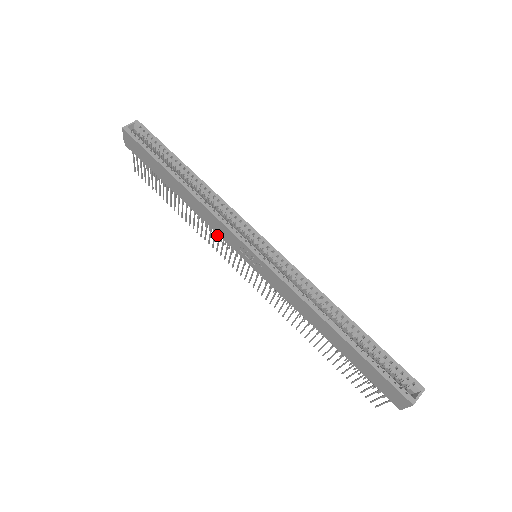
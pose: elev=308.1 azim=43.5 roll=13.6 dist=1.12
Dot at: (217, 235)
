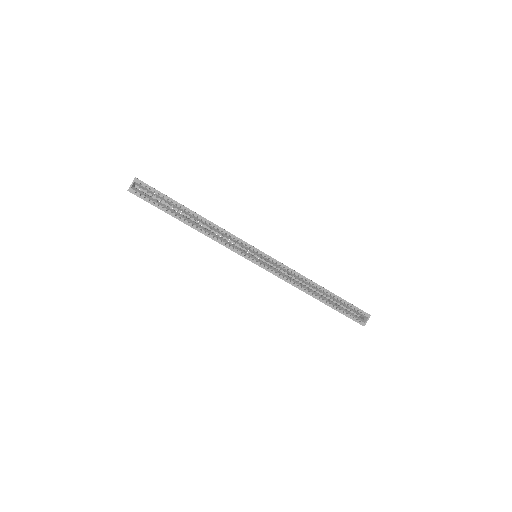
Dot at: occluded
